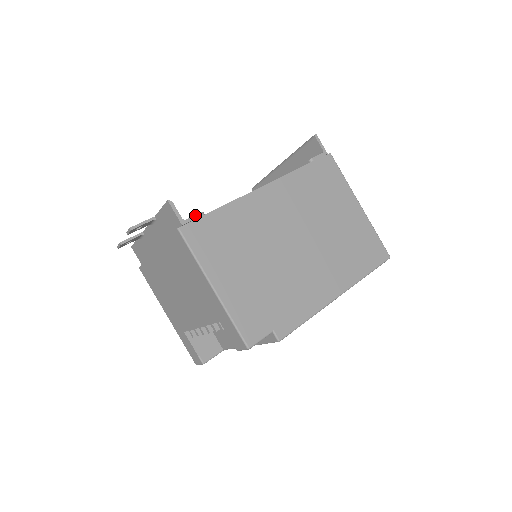
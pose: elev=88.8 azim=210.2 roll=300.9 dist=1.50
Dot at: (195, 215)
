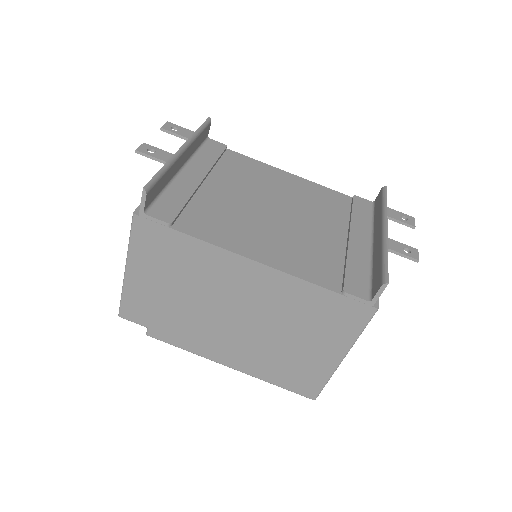
Dot at: (159, 219)
